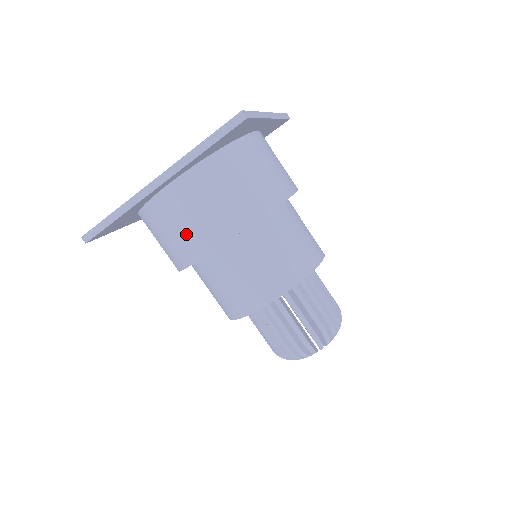
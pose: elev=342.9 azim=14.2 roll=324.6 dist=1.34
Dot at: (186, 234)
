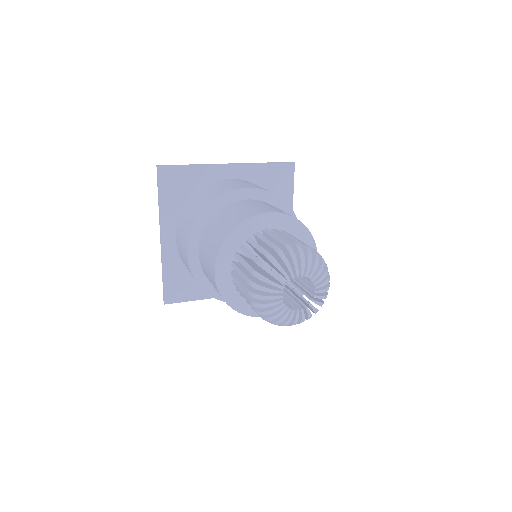
Dot at: (184, 259)
